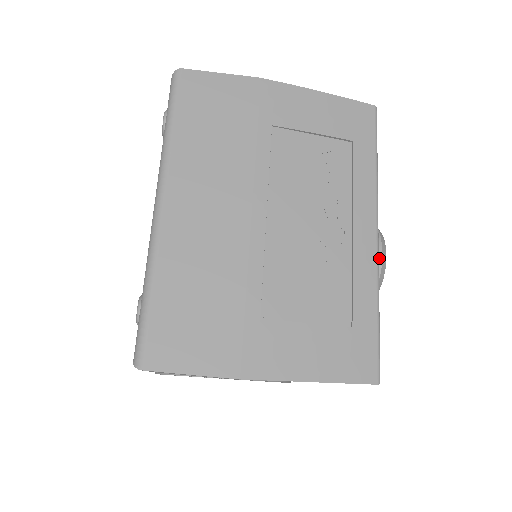
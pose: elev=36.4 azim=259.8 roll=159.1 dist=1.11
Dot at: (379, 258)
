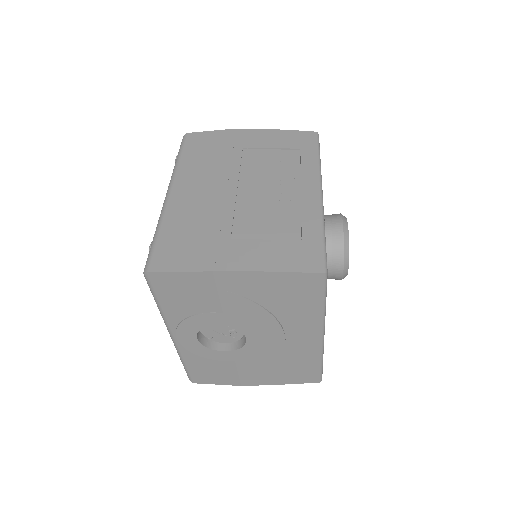
Dot at: (340, 226)
